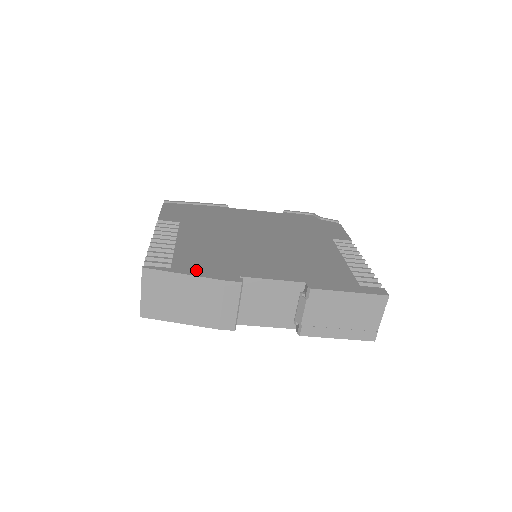
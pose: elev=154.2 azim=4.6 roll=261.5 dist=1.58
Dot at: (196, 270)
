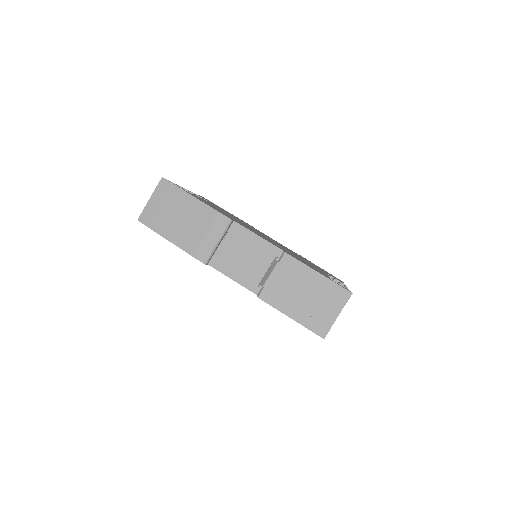
Dot at: occluded
